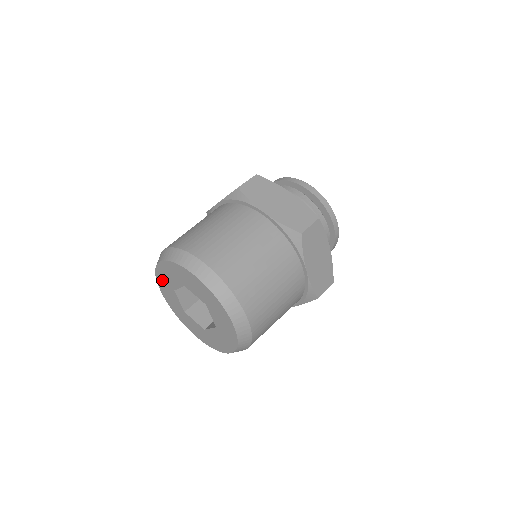
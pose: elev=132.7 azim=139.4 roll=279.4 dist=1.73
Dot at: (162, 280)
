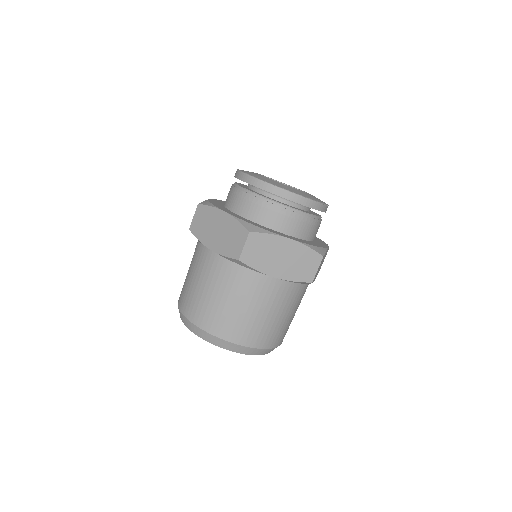
Dot at: occluded
